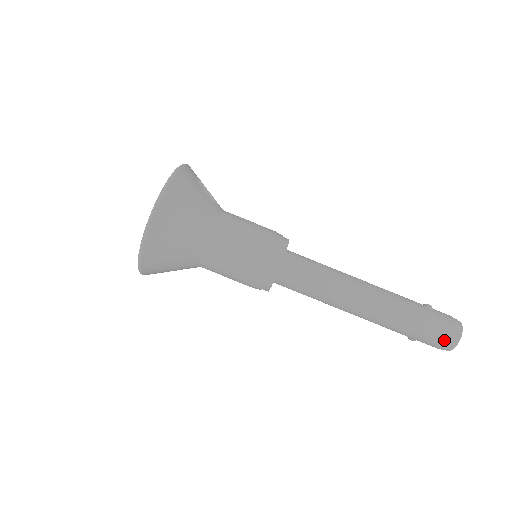
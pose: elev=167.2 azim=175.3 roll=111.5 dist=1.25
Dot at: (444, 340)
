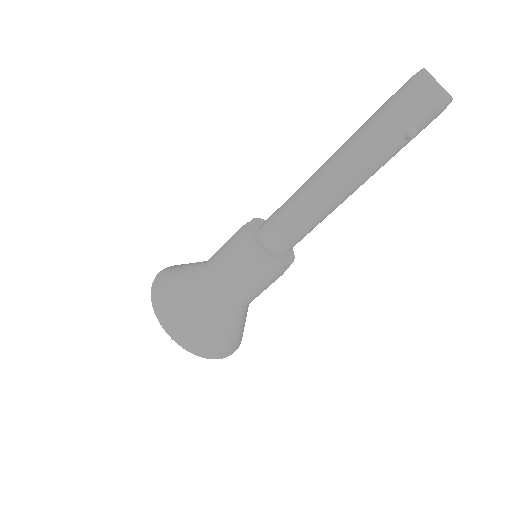
Dot at: (413, 90)
